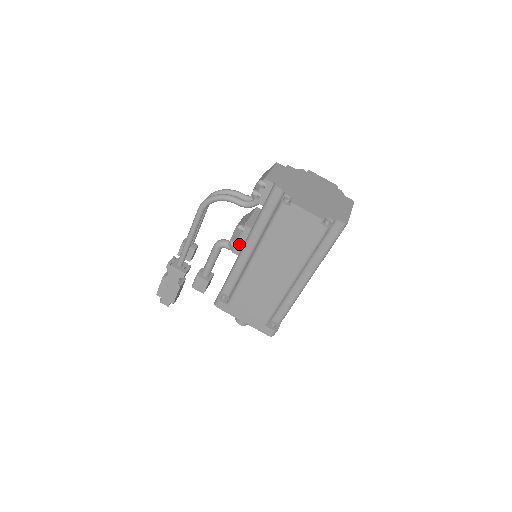
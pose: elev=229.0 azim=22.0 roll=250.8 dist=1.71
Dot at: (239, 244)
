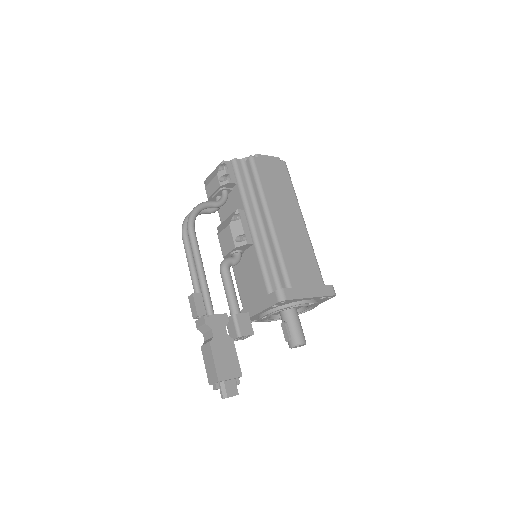
Dot at: (246, 231)
